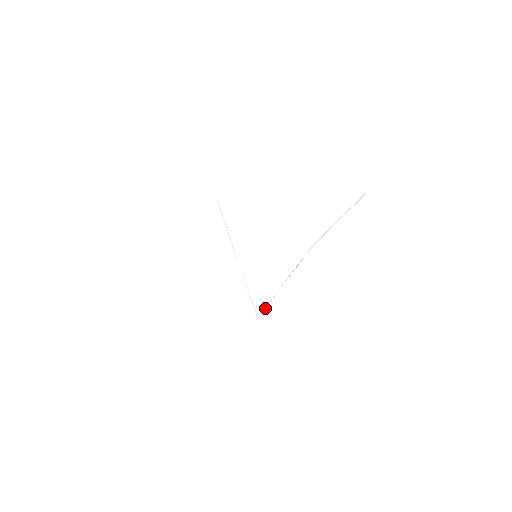
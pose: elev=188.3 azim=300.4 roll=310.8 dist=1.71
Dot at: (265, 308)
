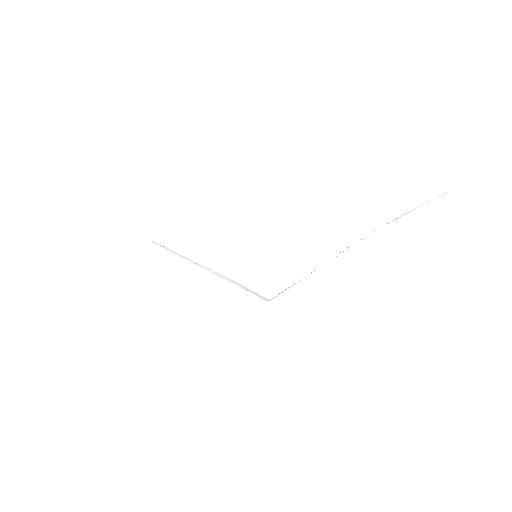
Dot at: occluded
